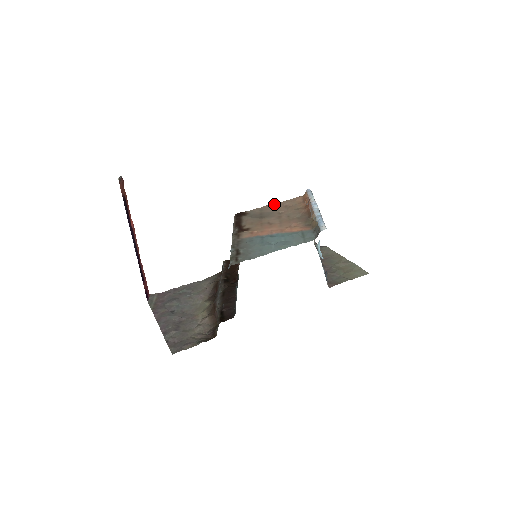
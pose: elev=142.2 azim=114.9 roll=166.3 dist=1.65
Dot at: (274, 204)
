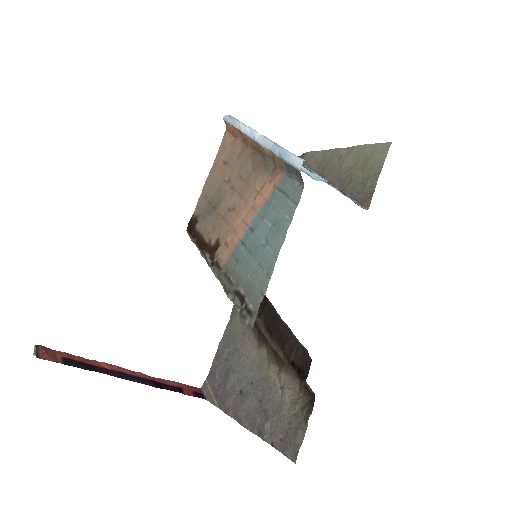
Dot at: (210, 174)
